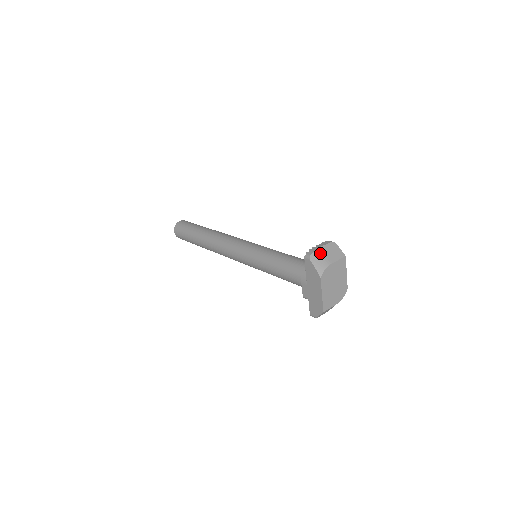
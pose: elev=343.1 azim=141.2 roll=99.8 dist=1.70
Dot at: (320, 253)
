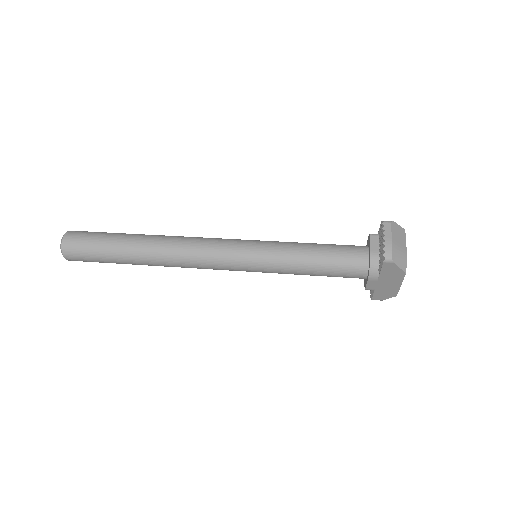
Dot at: (396, 247)
